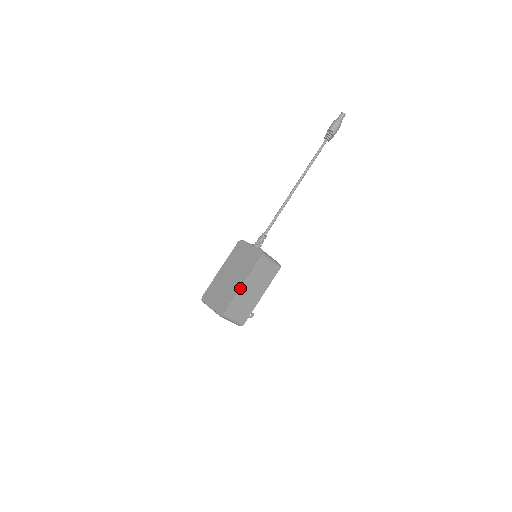
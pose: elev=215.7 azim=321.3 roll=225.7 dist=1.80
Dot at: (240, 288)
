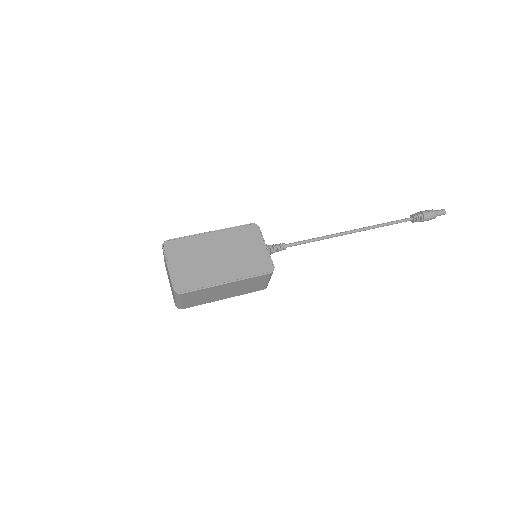
Dot at: (221, 283)
